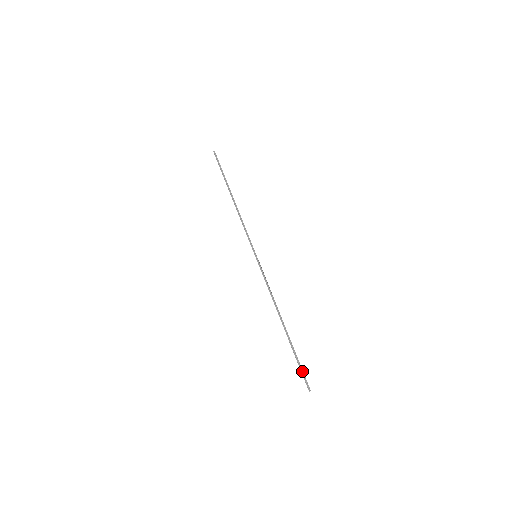
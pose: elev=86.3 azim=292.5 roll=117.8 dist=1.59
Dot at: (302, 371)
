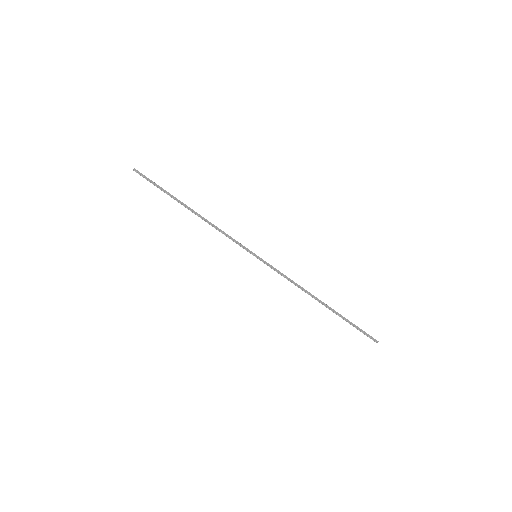
Dot at: occluded
